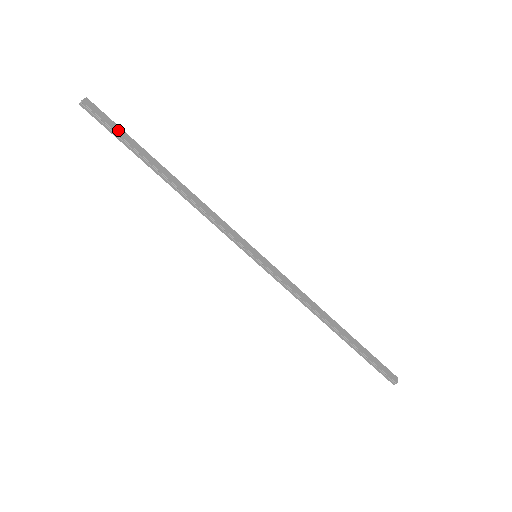
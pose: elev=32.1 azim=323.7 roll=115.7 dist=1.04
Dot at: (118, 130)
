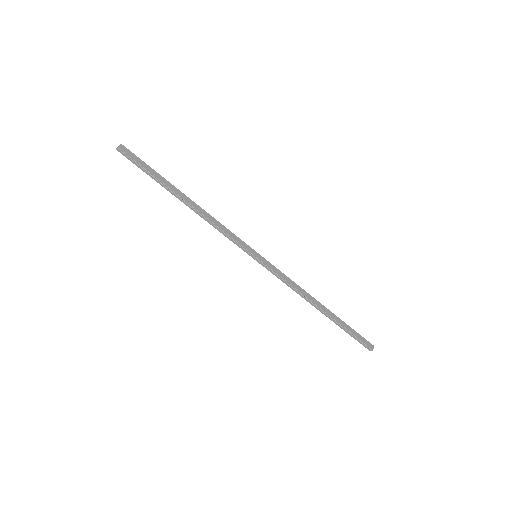
Dot at: (146, 167)
